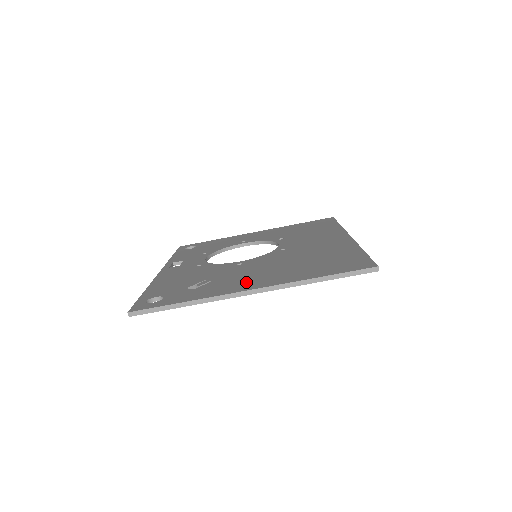
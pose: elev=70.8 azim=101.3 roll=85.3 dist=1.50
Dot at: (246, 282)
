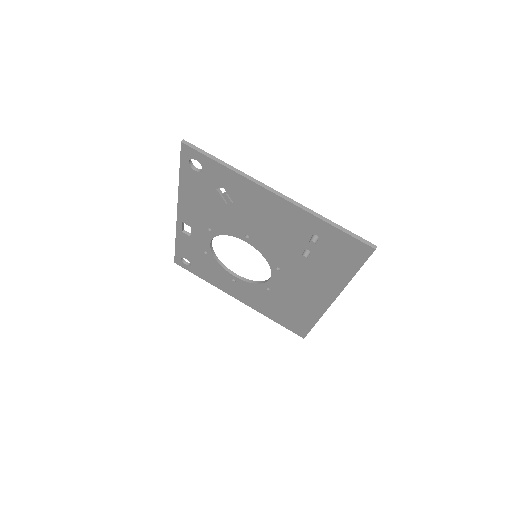
Dot at: occluded
